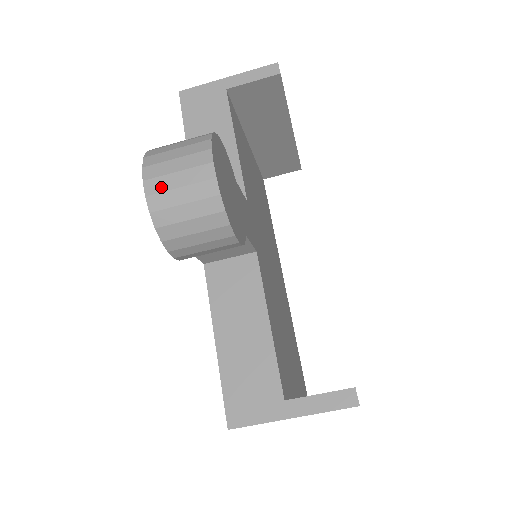
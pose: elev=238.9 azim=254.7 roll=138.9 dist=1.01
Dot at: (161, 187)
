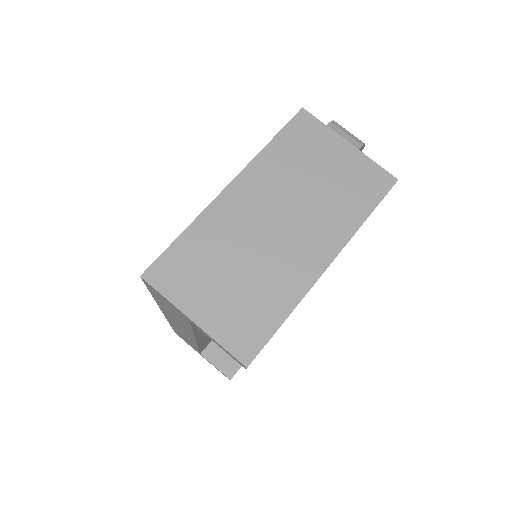
Dot at: occluded
